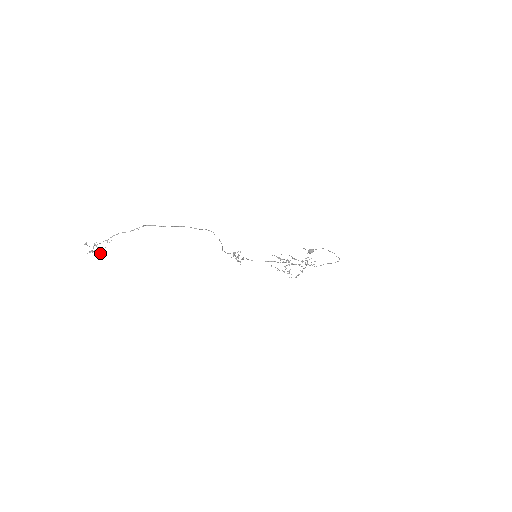
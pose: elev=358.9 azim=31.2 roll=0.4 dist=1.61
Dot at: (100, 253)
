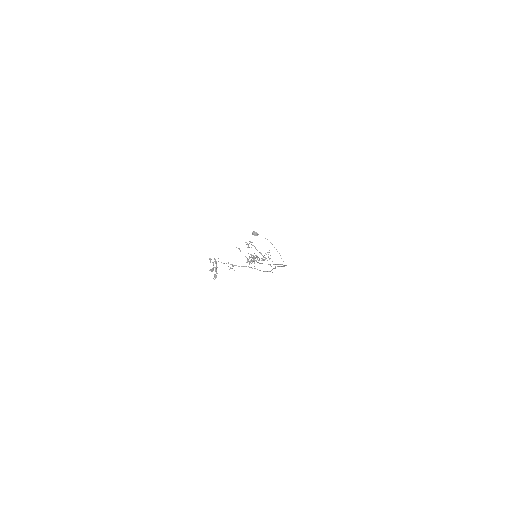
Dot at: occluded
